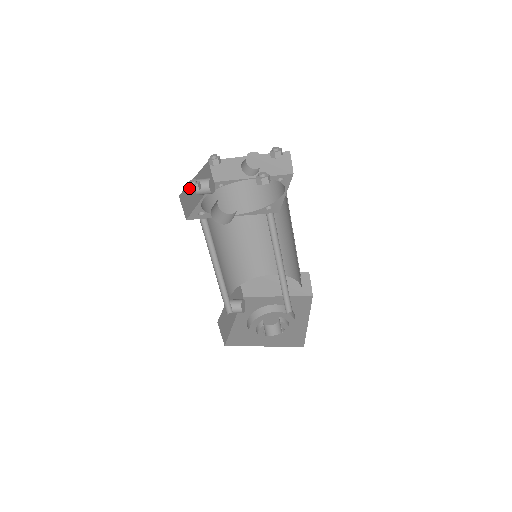
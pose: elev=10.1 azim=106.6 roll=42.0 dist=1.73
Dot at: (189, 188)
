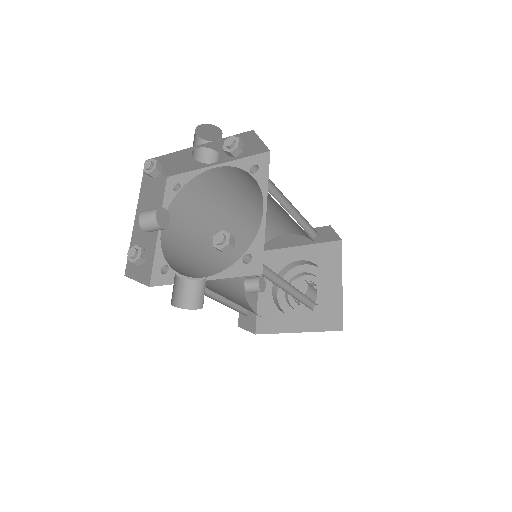
Dot at: (132, 262)
